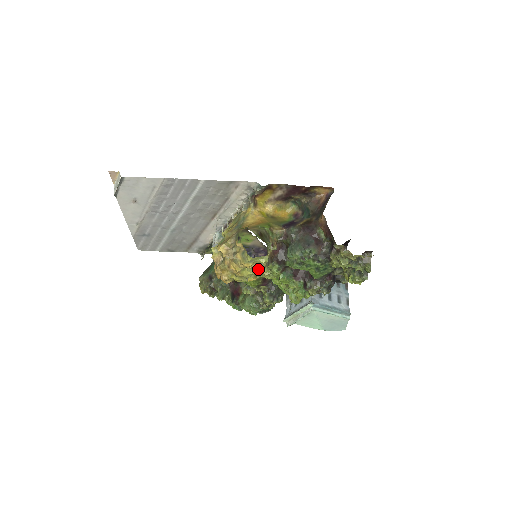
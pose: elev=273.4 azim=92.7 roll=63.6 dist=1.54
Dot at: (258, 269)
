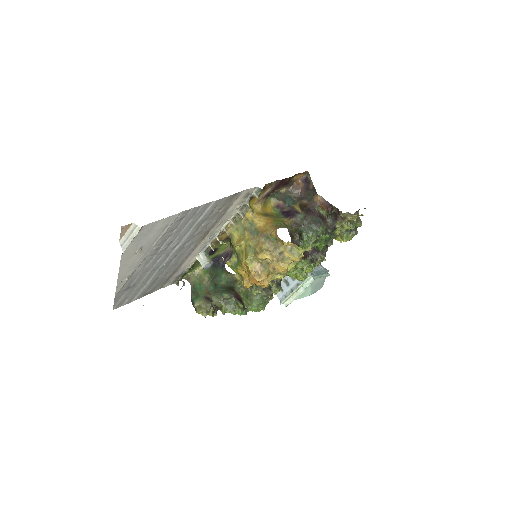
Dot at: (300, 259)
